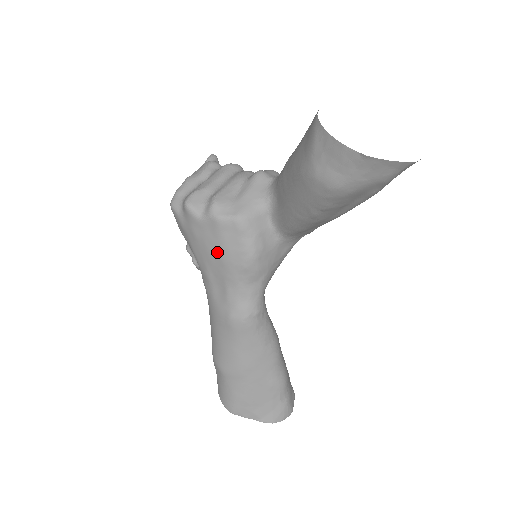
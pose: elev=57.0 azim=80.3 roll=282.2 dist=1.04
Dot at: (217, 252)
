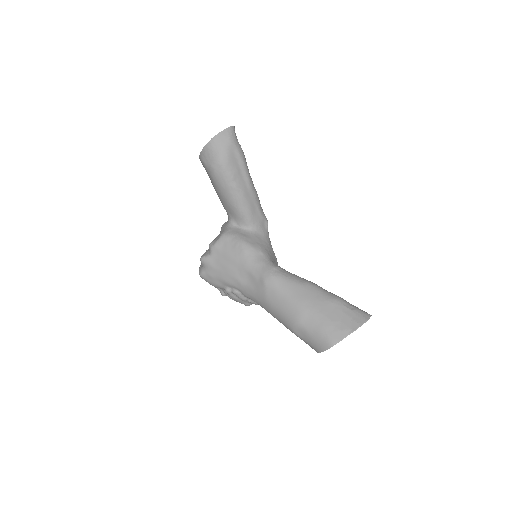
Dot at: (229, 260)
